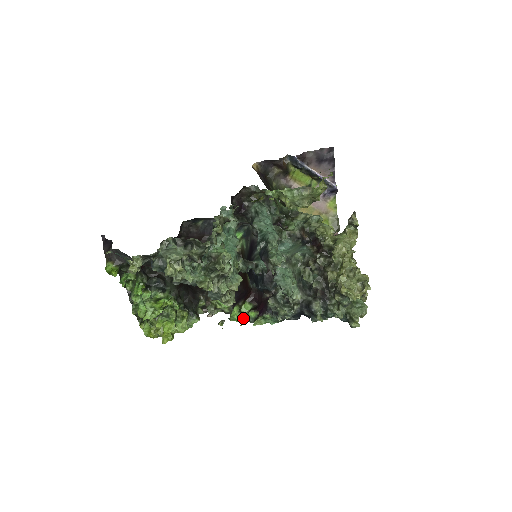
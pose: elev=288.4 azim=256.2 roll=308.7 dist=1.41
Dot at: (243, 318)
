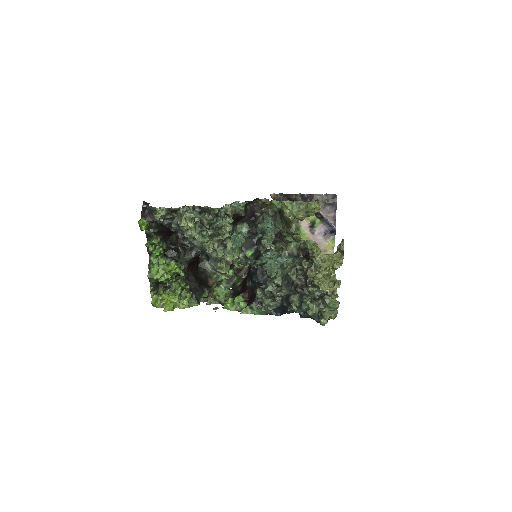
Dot at: (234, 307)
